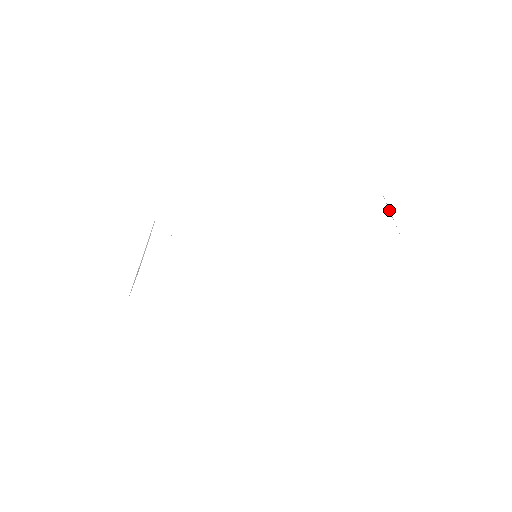
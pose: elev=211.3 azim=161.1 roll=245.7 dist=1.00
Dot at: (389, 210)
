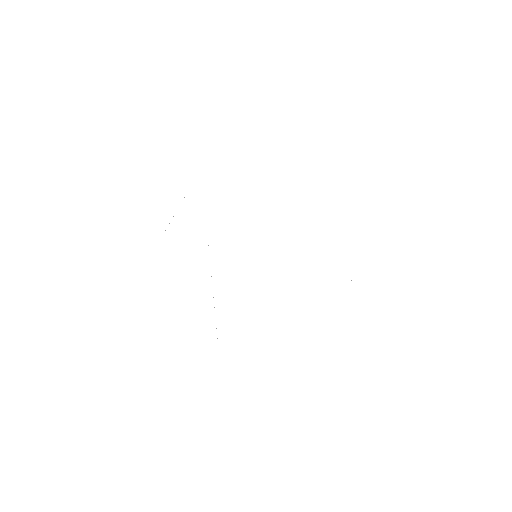
Dot at: occluded
